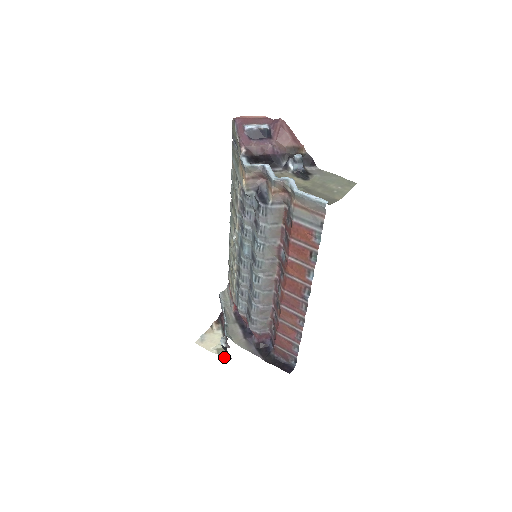
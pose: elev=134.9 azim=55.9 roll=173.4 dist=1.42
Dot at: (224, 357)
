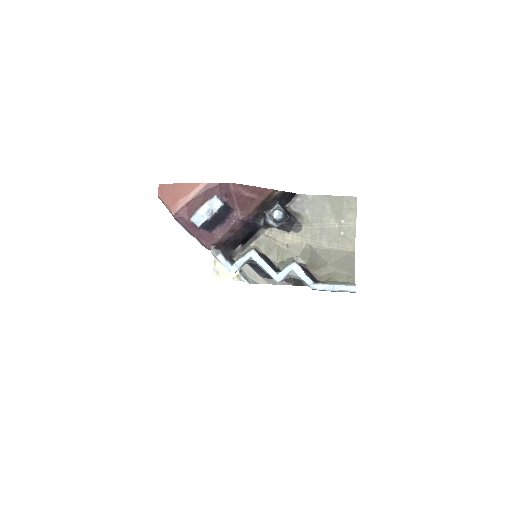
Dot at: occluded
